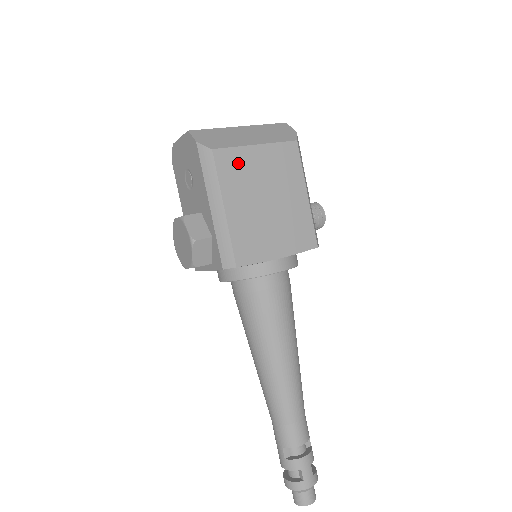
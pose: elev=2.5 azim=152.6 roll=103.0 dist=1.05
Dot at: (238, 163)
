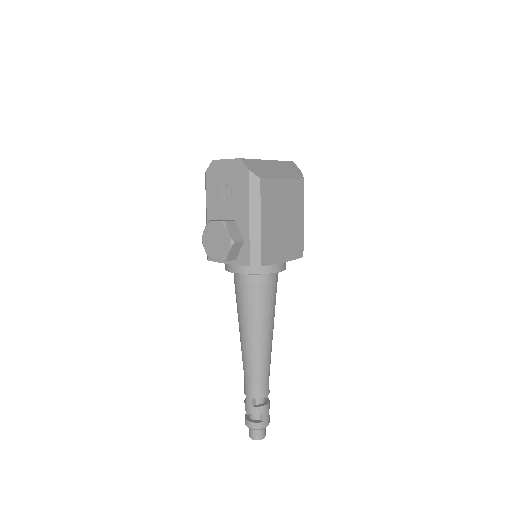
Dot at: (272, 191)
